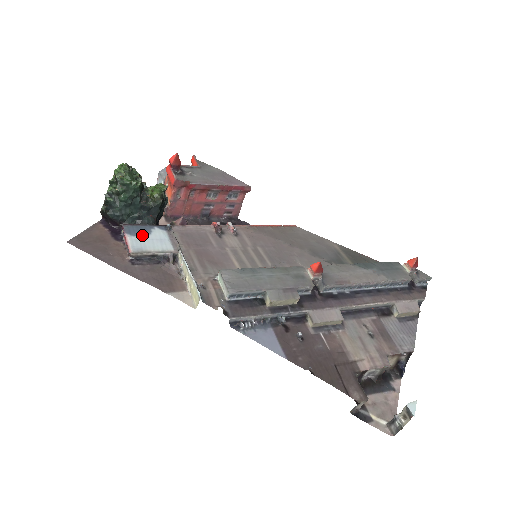
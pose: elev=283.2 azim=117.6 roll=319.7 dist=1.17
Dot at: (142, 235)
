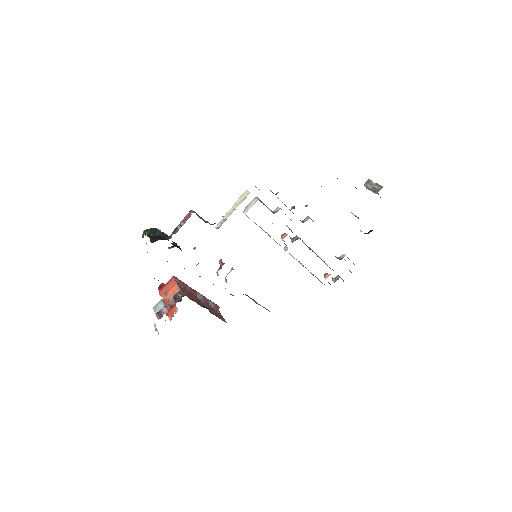
Dot at: occluded
